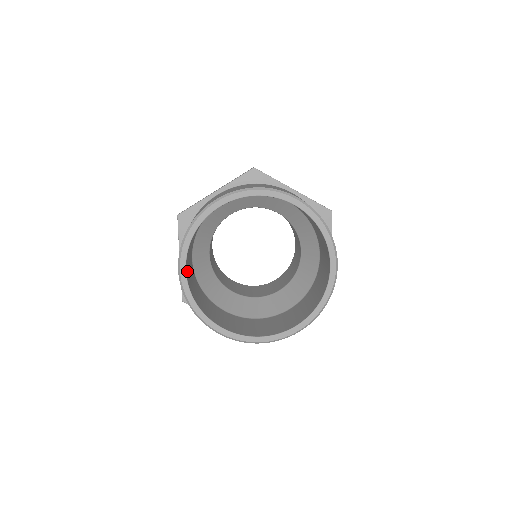
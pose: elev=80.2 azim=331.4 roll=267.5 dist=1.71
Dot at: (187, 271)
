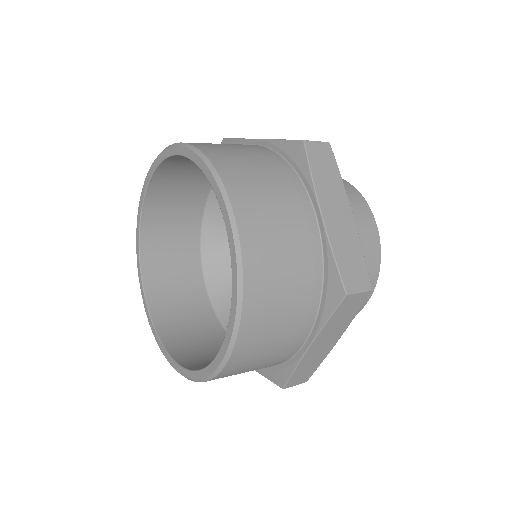
Dot at: (154, 290)
